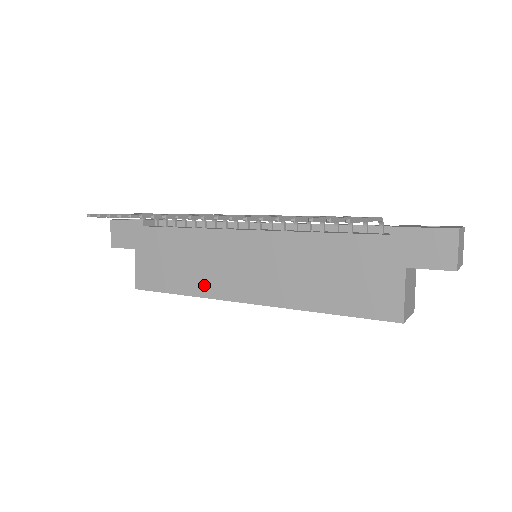
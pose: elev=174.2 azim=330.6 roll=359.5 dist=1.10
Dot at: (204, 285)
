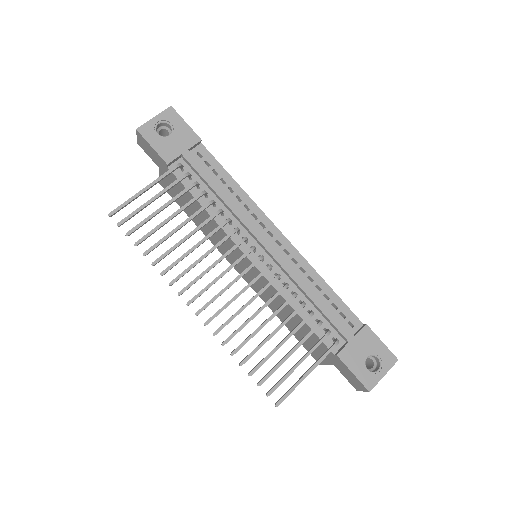
Dot at: (212, 239)
